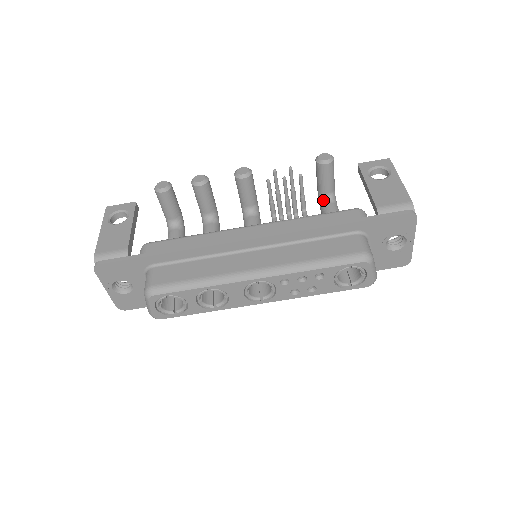
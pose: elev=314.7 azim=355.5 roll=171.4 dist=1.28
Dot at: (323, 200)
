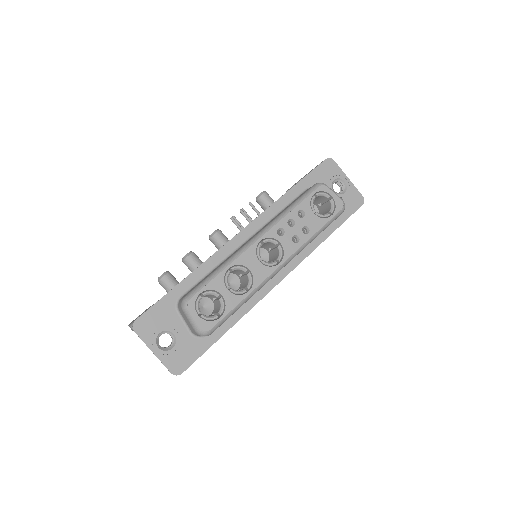
Dot at: occluded
